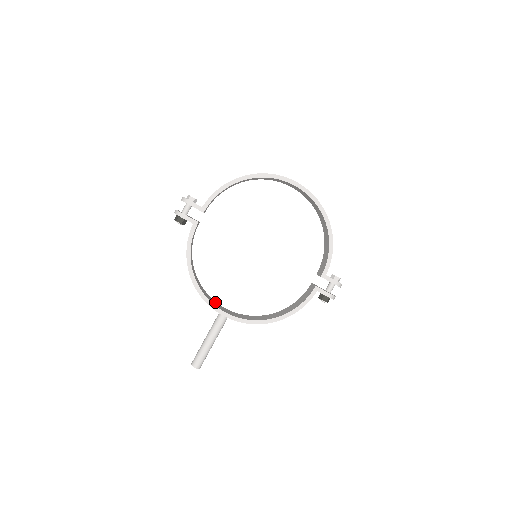
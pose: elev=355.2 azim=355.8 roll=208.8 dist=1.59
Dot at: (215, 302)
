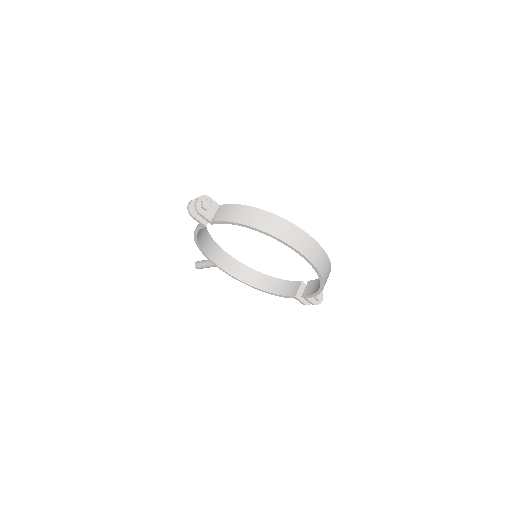
Dot at: (219, 250)
